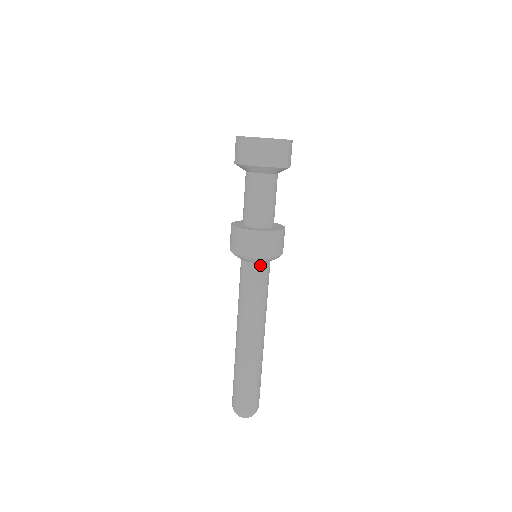
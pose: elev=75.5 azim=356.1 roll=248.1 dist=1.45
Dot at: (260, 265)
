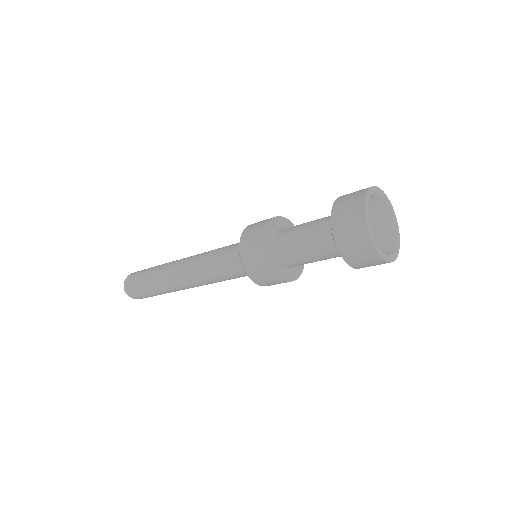
Dot at: occluded
